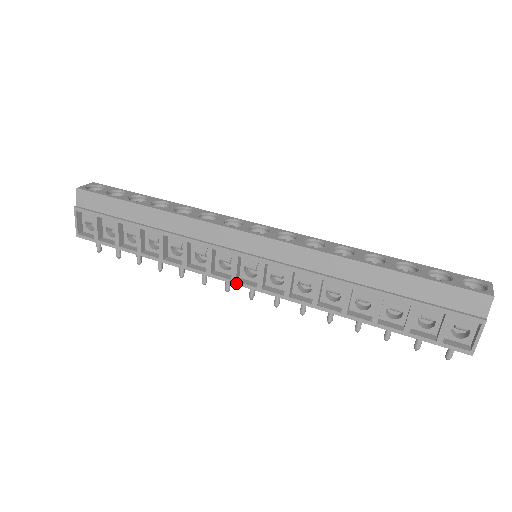
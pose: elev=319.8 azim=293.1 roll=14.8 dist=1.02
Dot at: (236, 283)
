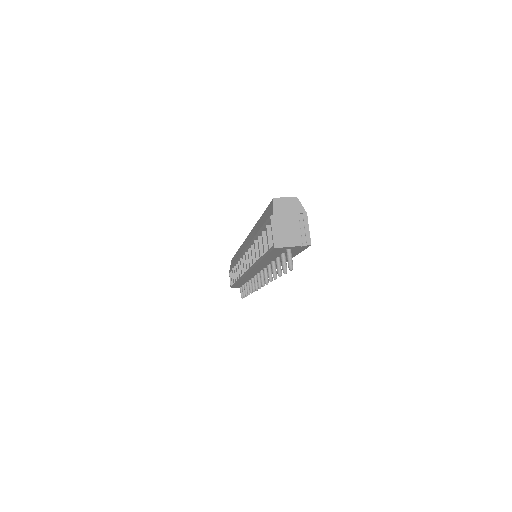
Dot at: (245, 274)
